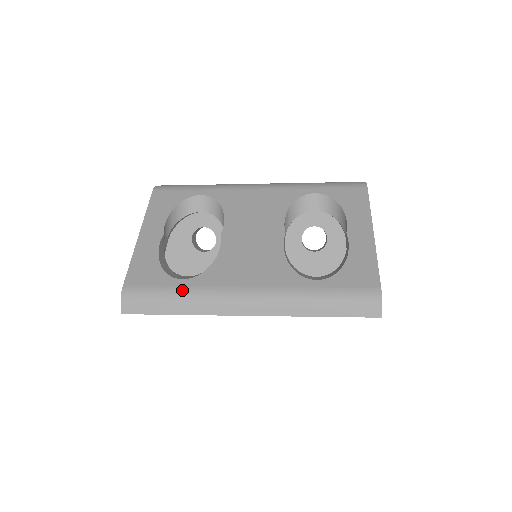
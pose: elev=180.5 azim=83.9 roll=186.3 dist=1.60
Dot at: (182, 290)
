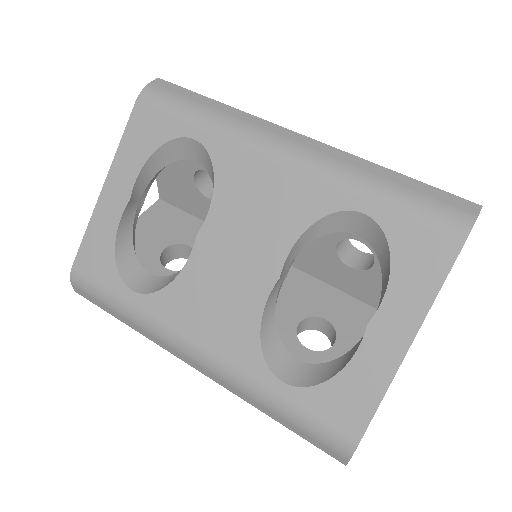
Dot at: (128, 306)
